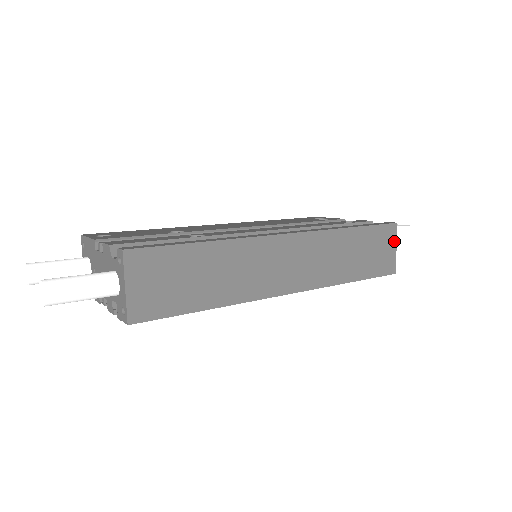
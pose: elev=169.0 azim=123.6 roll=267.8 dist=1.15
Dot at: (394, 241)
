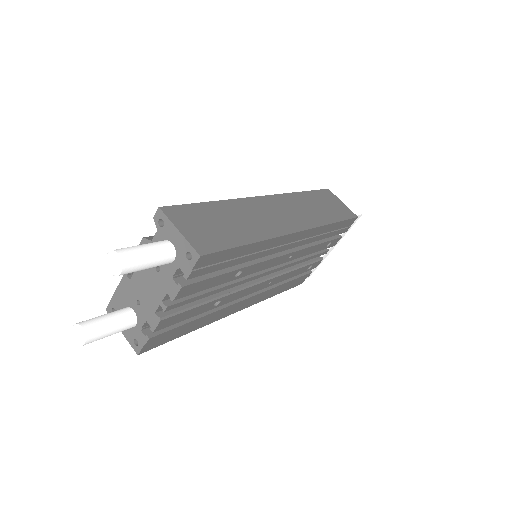
Dot at: (337, 199)
